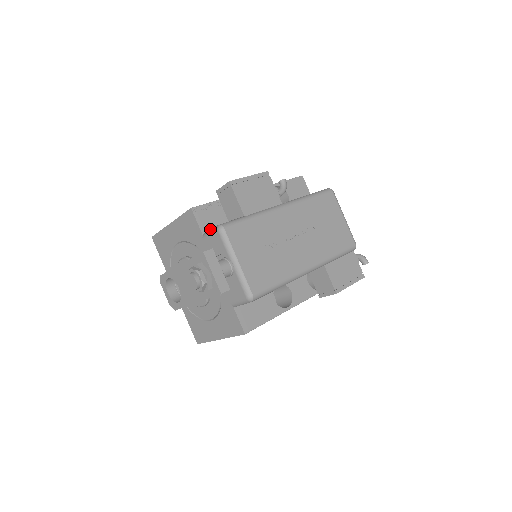
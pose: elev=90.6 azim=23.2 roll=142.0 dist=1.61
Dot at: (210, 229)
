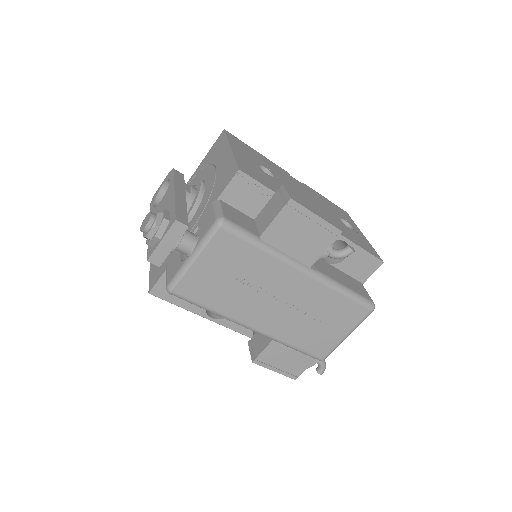
Dot at: (231, 203)
